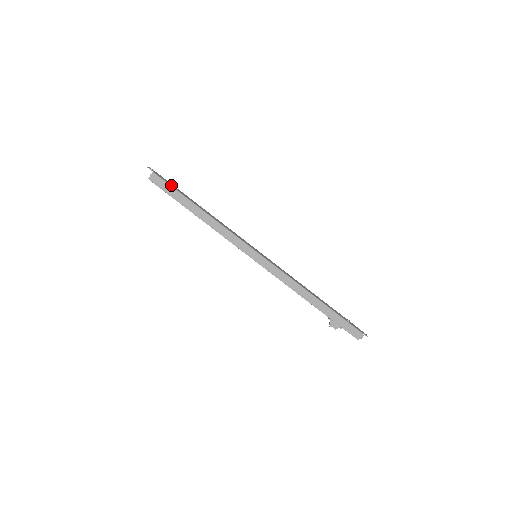
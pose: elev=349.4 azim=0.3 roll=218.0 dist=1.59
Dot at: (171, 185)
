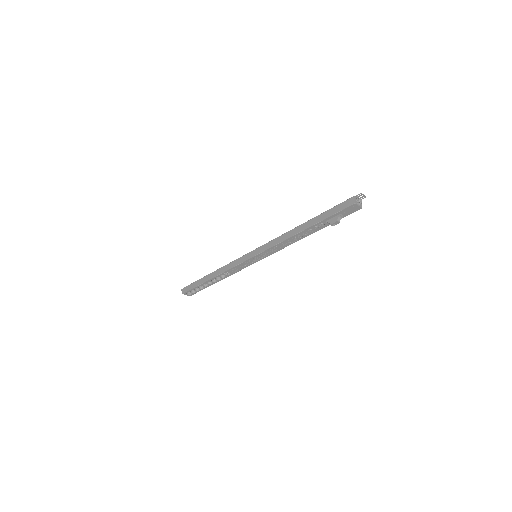
Dot at: (194, 283)
